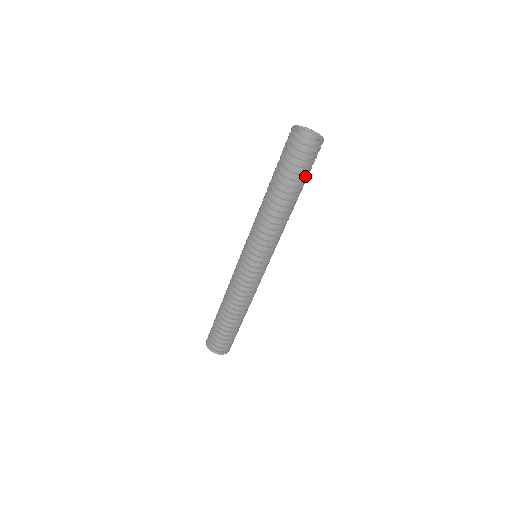
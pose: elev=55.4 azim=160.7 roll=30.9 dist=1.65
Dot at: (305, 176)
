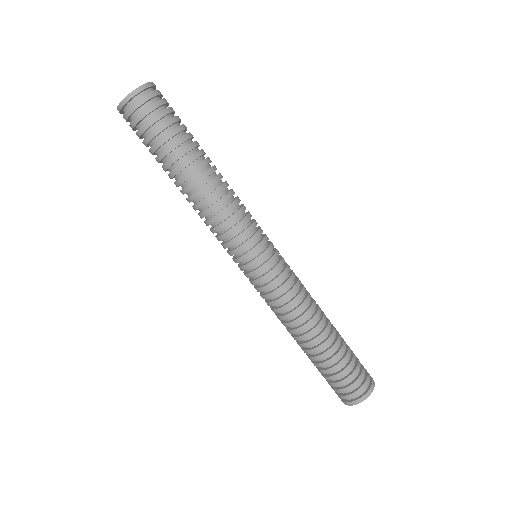
Dot at: (158, 142)
